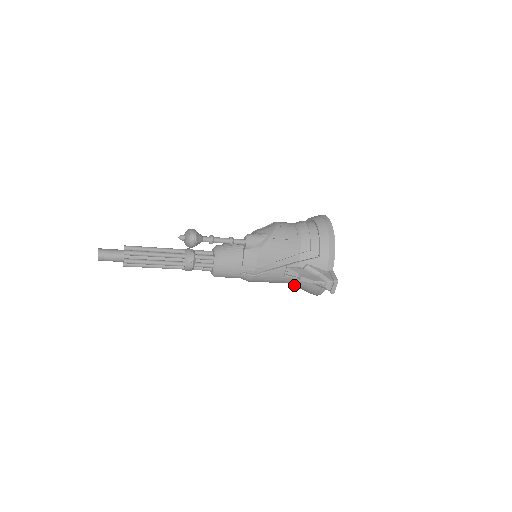
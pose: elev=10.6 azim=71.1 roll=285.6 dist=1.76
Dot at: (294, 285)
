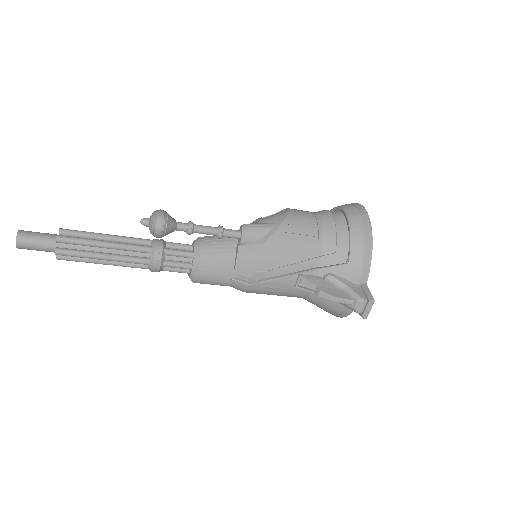
Dot at: (308, 301)
